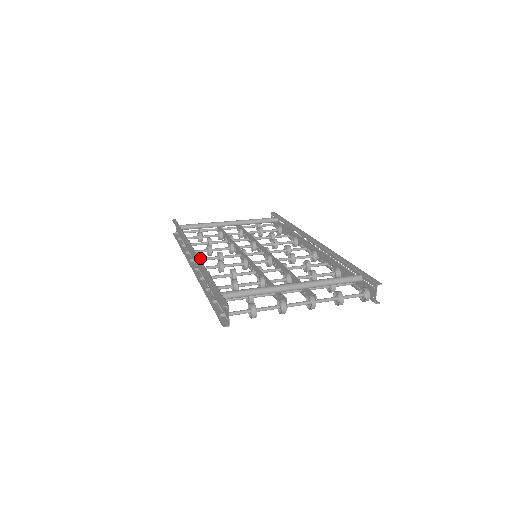
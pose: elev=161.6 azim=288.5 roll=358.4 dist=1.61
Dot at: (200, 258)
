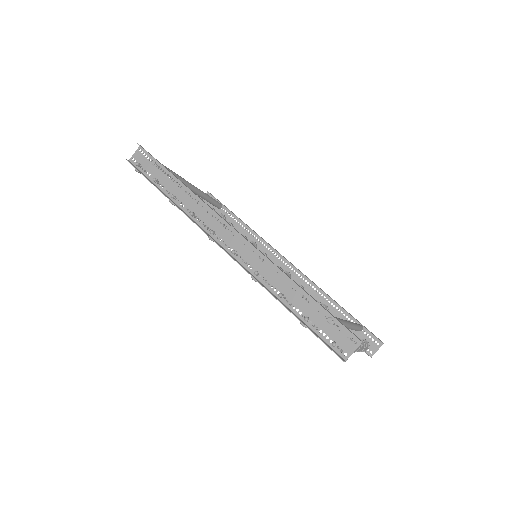
Dot at: occluded
